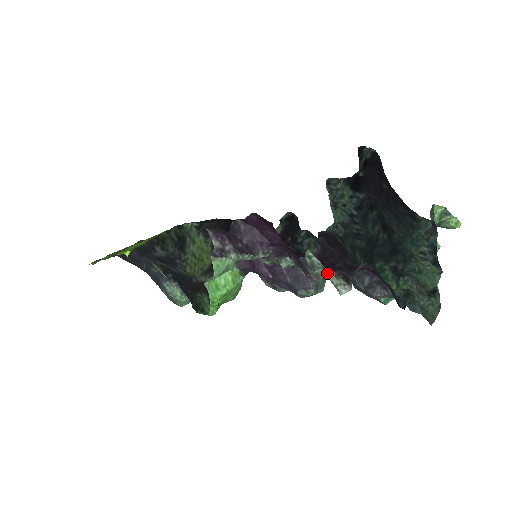
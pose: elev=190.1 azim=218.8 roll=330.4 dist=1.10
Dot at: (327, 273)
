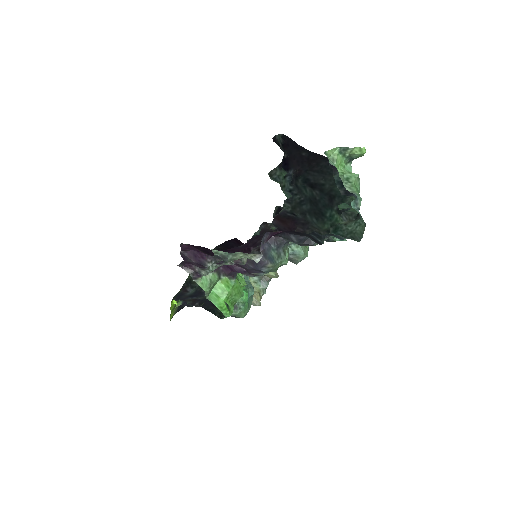
Dot at: (237, 255)
